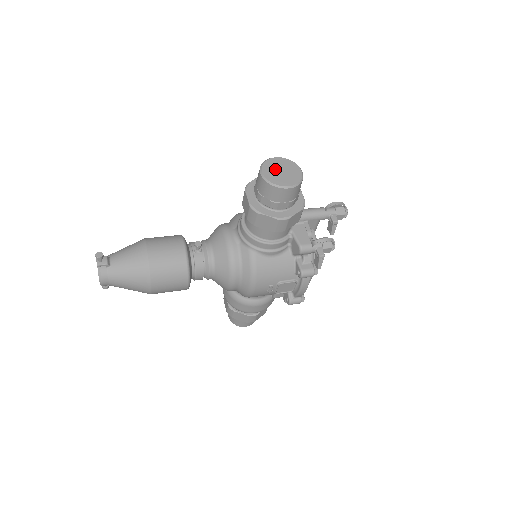
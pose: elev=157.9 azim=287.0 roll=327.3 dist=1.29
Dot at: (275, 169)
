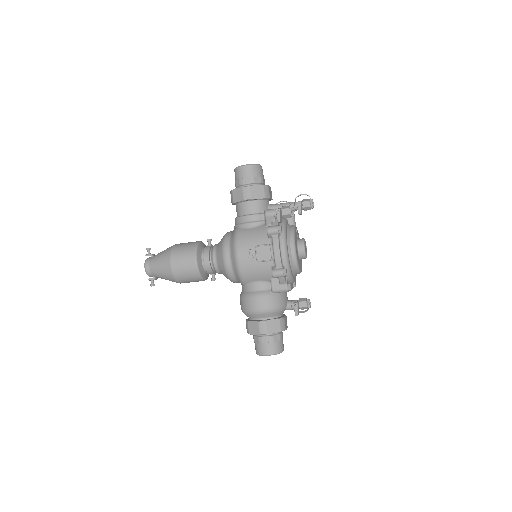
Dot at: occluded
